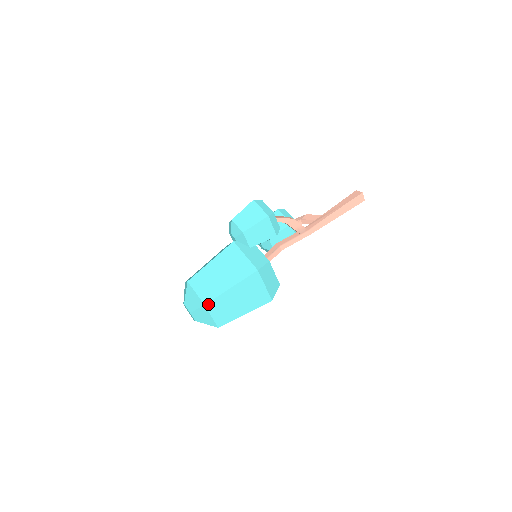
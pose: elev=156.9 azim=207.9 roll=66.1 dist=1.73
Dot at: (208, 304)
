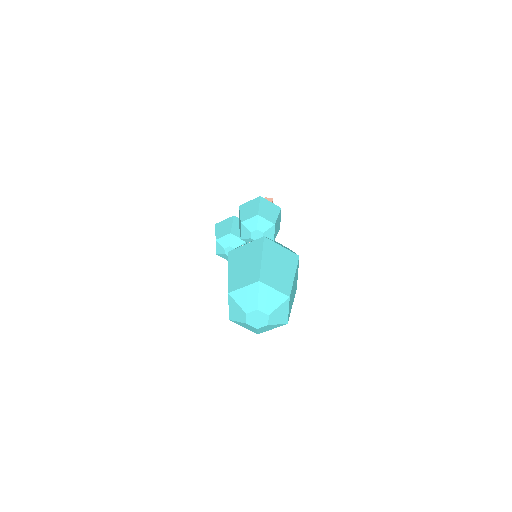
Dot at: (290, 296)
